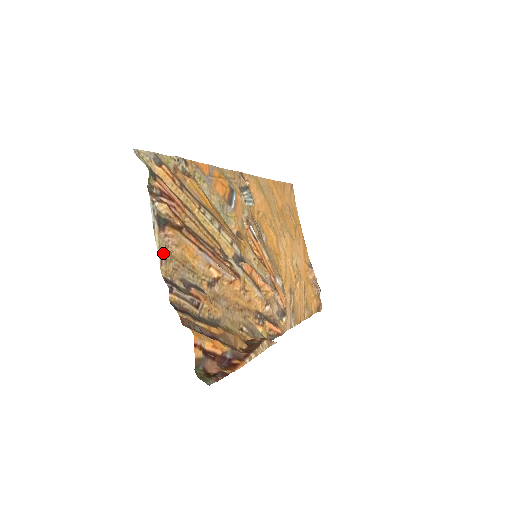
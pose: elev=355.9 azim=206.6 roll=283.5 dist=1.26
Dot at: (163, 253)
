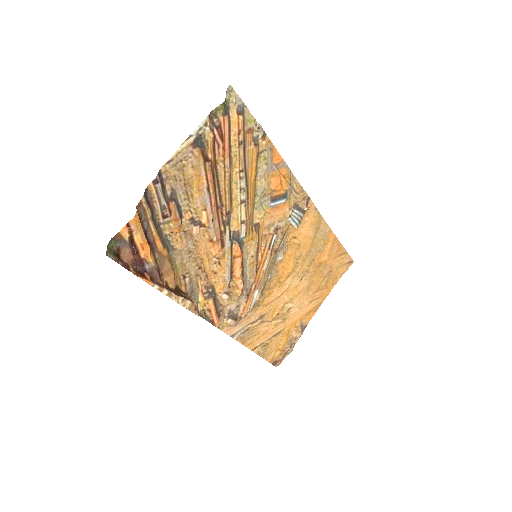
Dot at: (178, 159)
